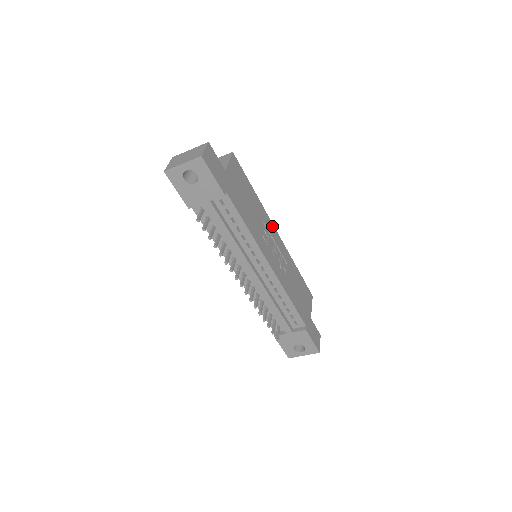
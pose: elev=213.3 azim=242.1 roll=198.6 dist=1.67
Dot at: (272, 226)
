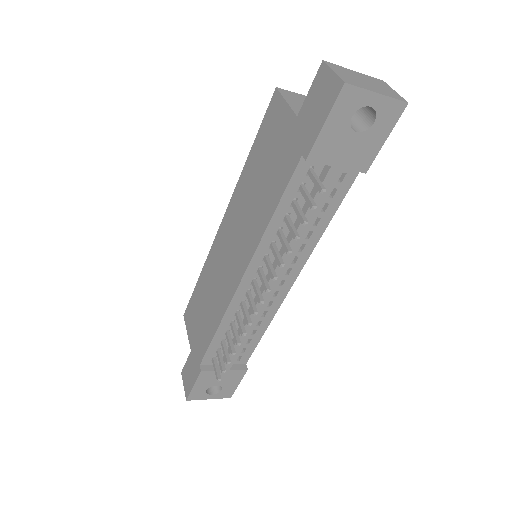
Dot at: occluded
